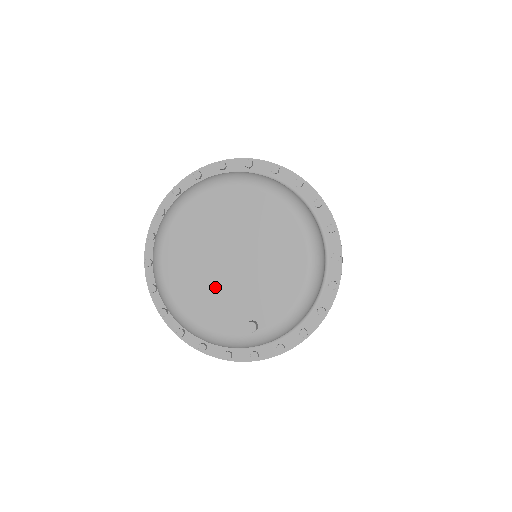
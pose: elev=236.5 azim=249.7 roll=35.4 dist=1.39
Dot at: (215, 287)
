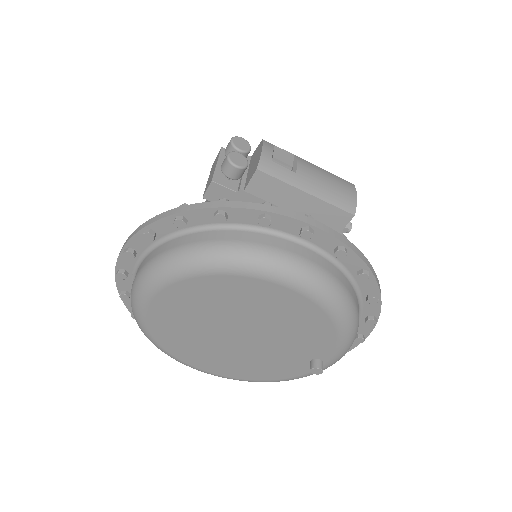
Dot at: (251, 357)
